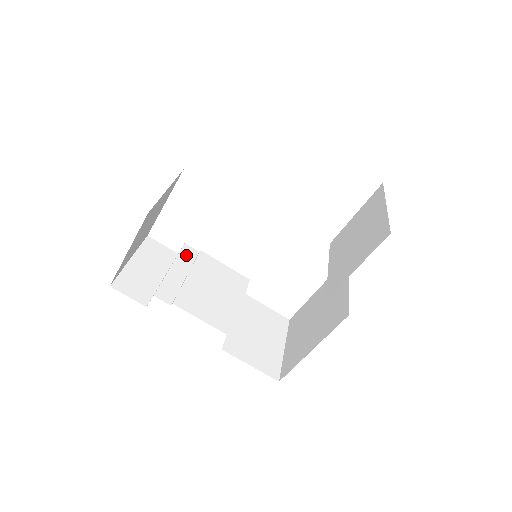
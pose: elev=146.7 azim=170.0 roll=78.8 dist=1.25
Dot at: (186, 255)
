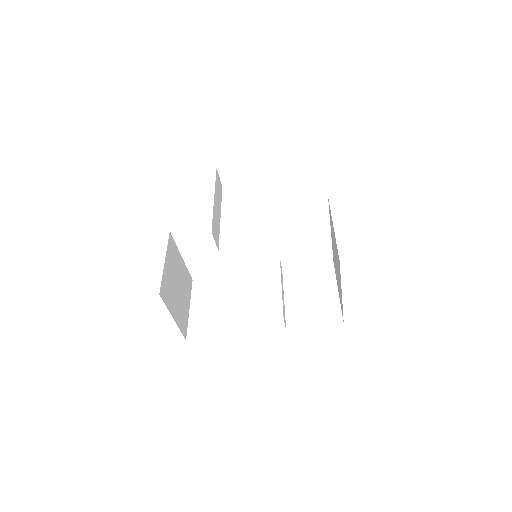
Dot at: (223, 277)
